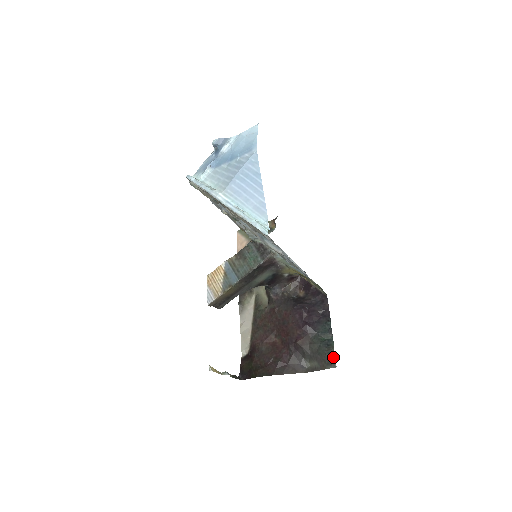
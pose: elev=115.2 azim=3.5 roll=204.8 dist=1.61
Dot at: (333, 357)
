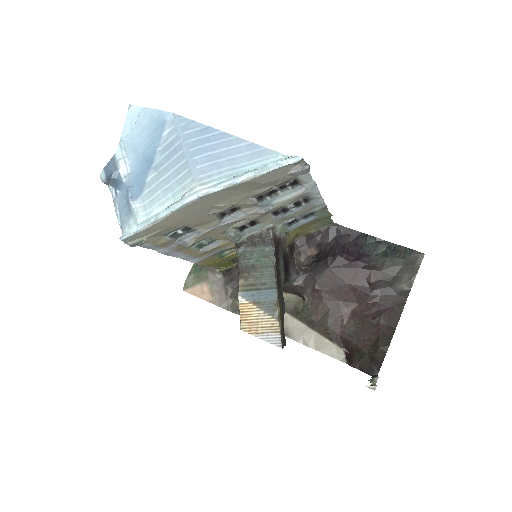
Dot at: (412, 251)
